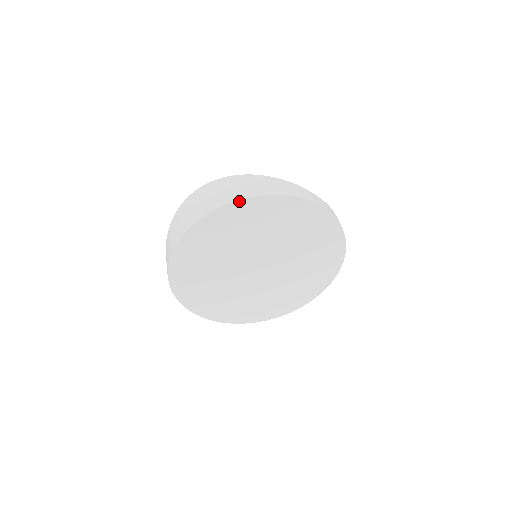
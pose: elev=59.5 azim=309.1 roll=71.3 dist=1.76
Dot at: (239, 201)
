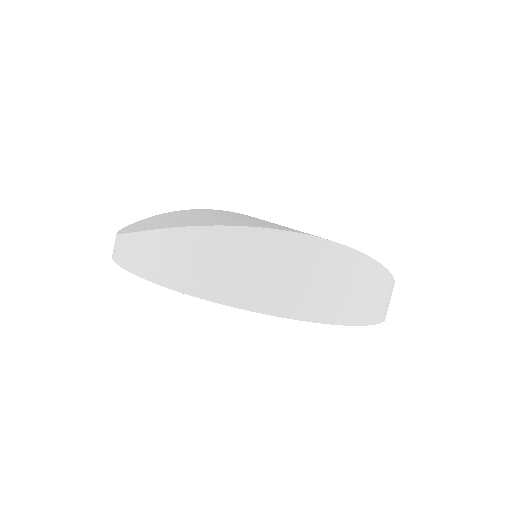
Dot at: (353, 324)
